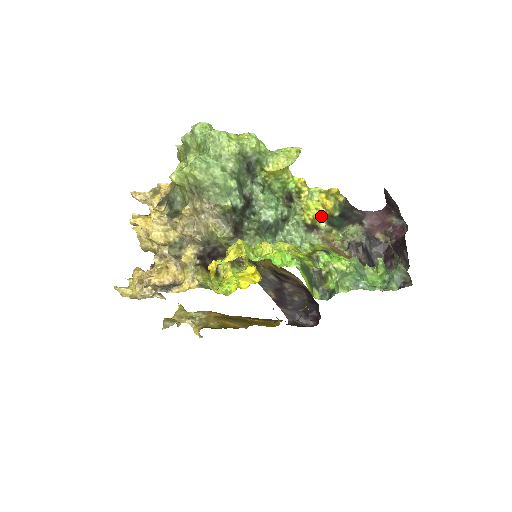
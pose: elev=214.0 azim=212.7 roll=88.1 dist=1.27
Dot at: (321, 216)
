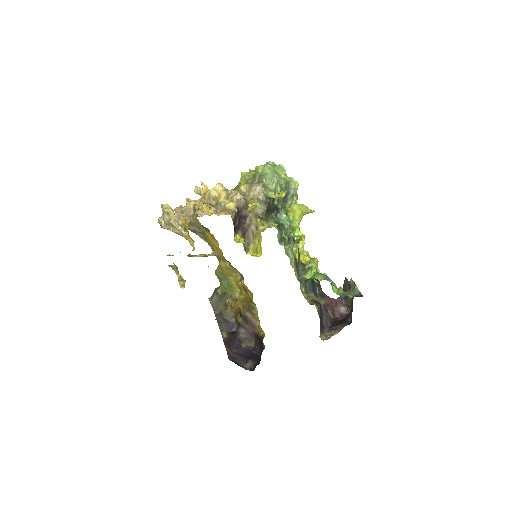
Dot at: occluded
